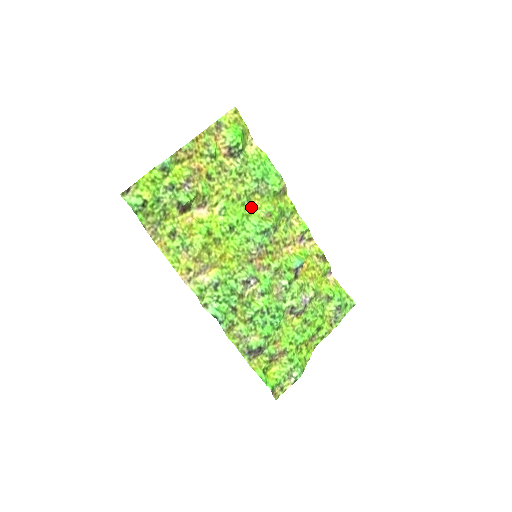
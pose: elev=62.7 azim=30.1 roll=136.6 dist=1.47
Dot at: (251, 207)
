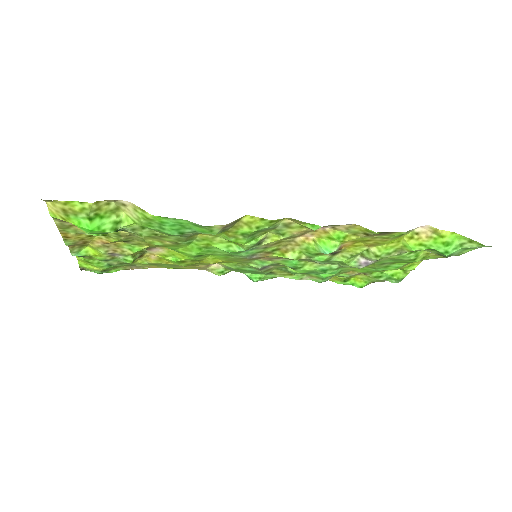
Dot at: (202, 240)
